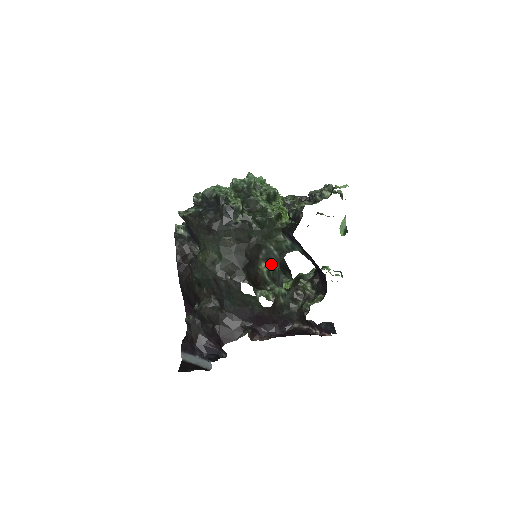
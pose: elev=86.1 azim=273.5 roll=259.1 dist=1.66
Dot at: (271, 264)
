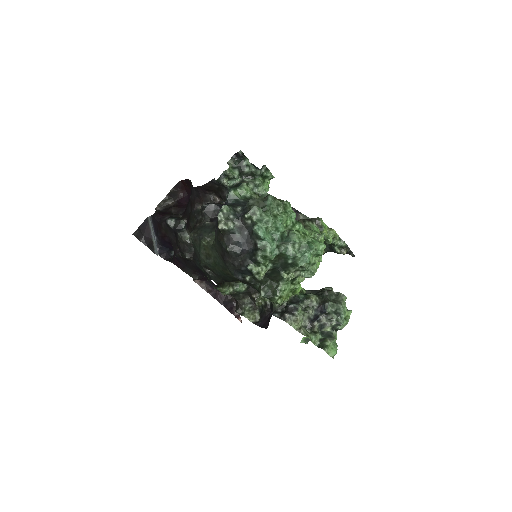
Dot at: occluded
